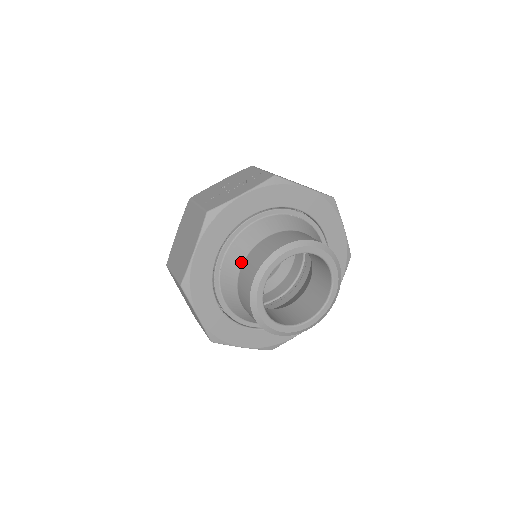
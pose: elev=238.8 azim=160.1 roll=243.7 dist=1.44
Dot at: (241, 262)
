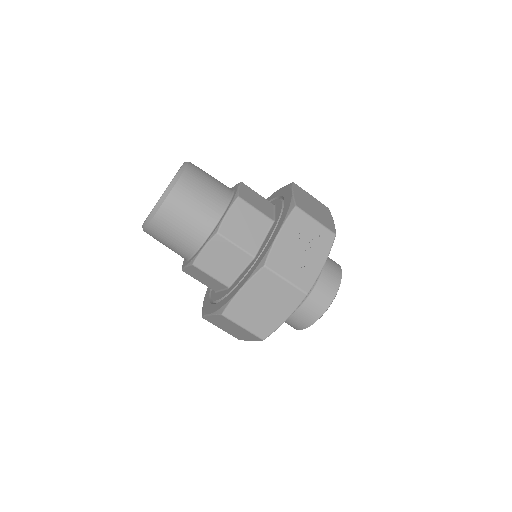
Dot at: (301, 303)
